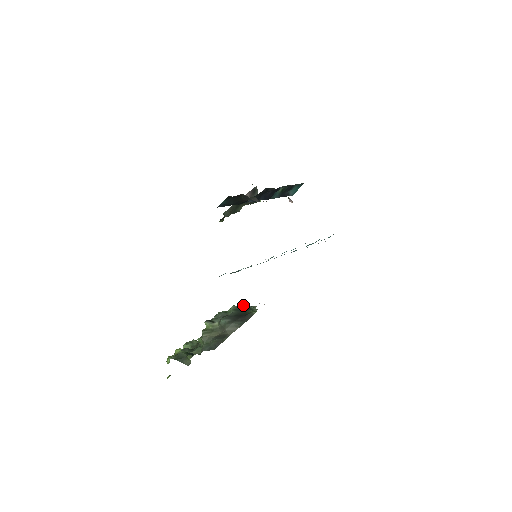
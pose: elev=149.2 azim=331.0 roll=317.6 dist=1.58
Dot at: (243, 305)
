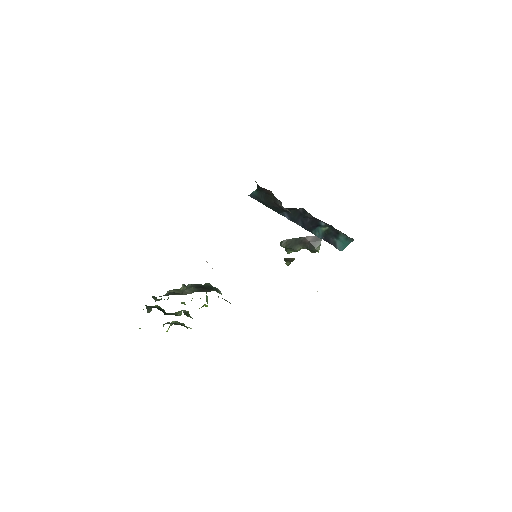
Dot at: (217, 288)
